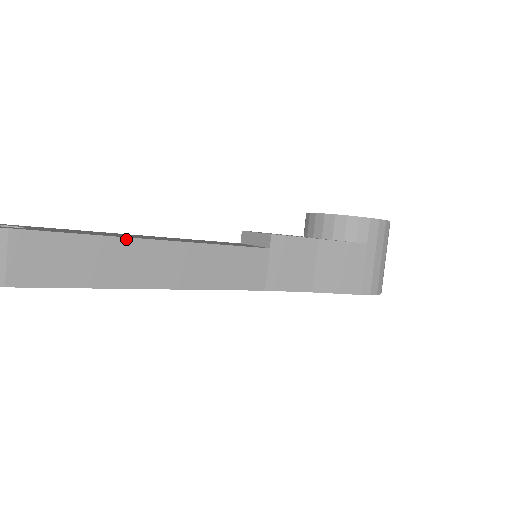
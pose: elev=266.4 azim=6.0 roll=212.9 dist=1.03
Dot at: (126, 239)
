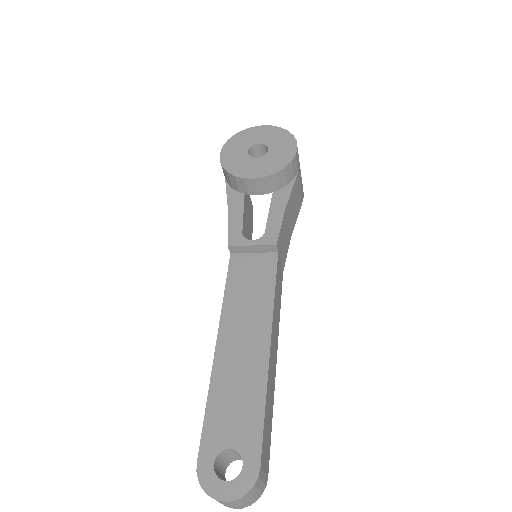
Dot at: (268, 372)
